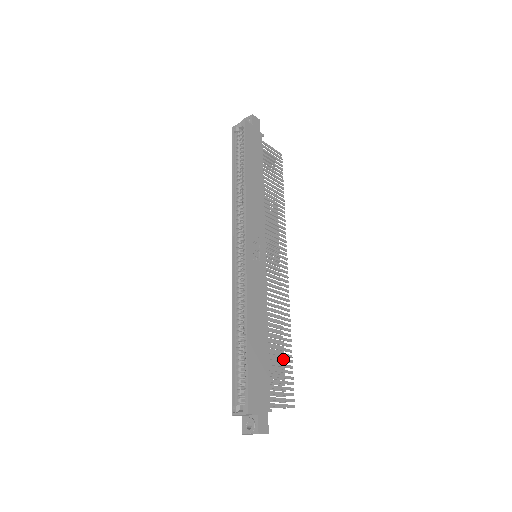
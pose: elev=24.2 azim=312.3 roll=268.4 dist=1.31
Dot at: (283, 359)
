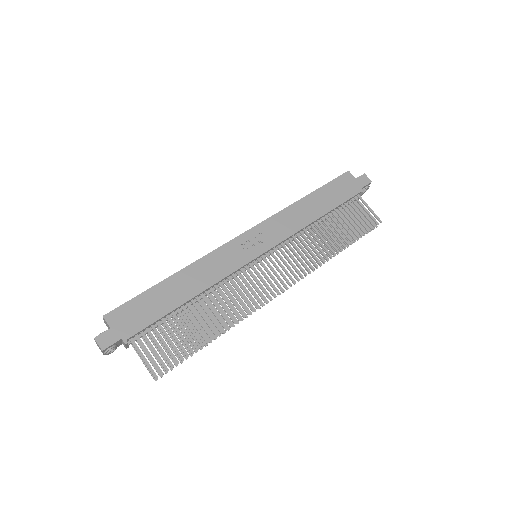
Dot at: occluded
